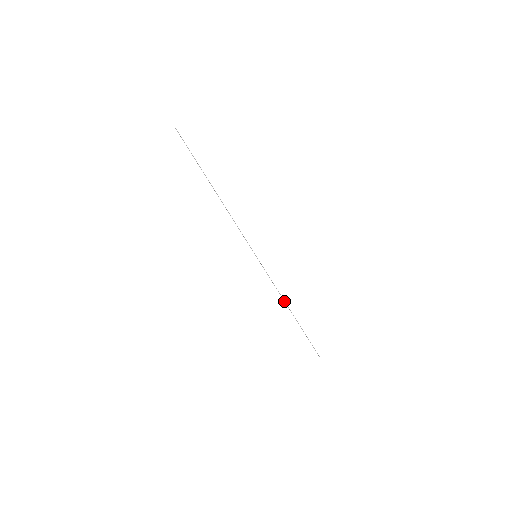
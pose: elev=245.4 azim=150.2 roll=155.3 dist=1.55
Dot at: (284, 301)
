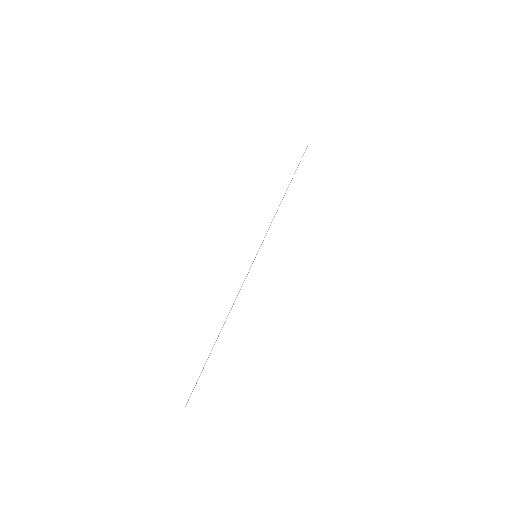
Dot at: occluded
